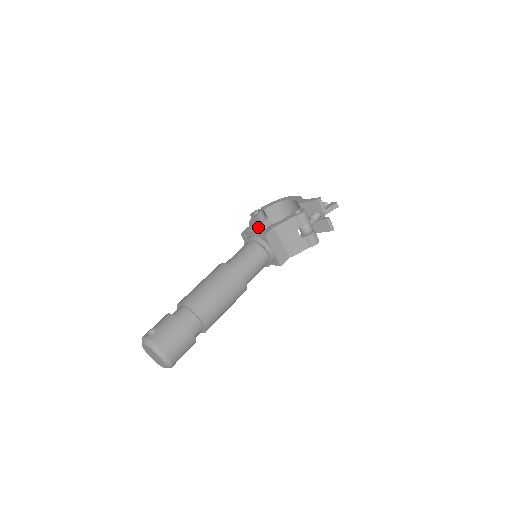
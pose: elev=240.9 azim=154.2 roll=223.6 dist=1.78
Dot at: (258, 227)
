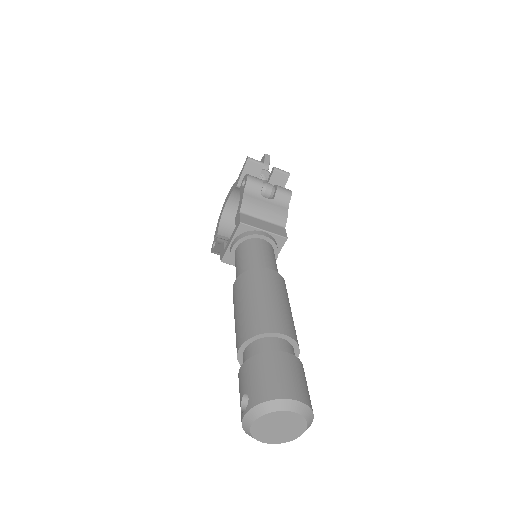
Dot at: occluded
